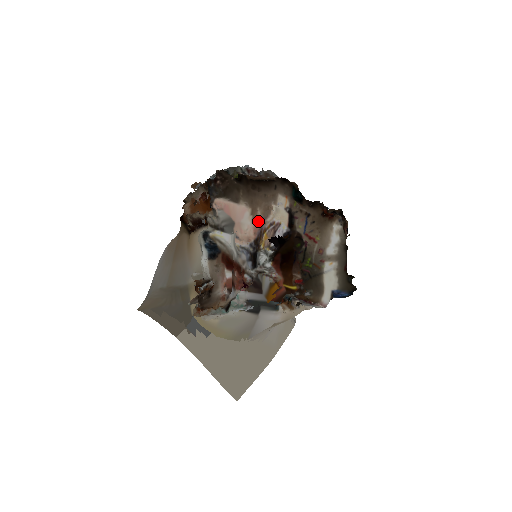
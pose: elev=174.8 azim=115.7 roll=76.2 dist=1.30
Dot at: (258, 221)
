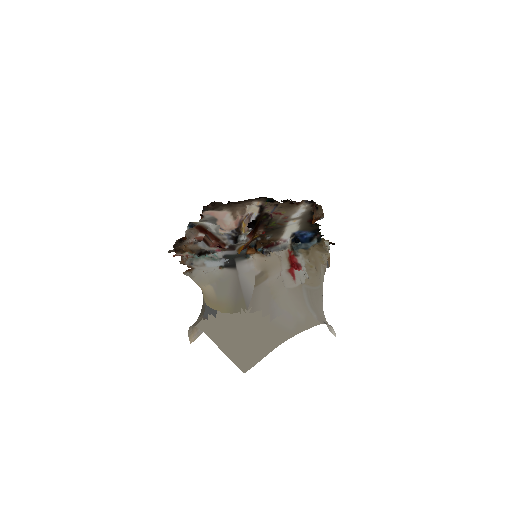
Dot at: (238, 218)
